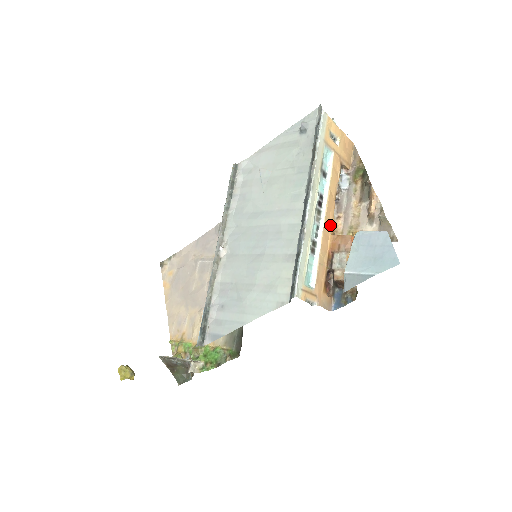
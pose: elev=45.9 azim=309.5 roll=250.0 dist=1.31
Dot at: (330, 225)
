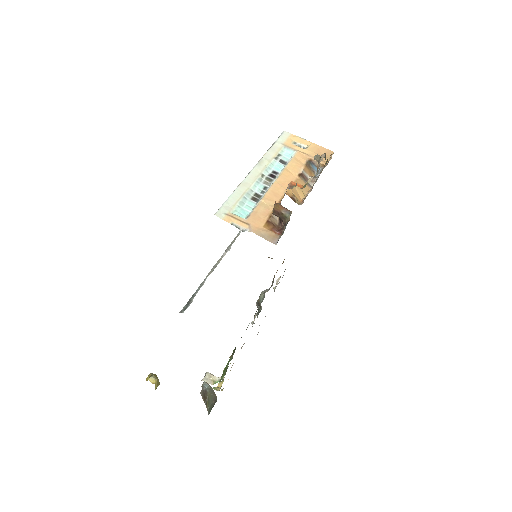
Dot at: (285, 189)
